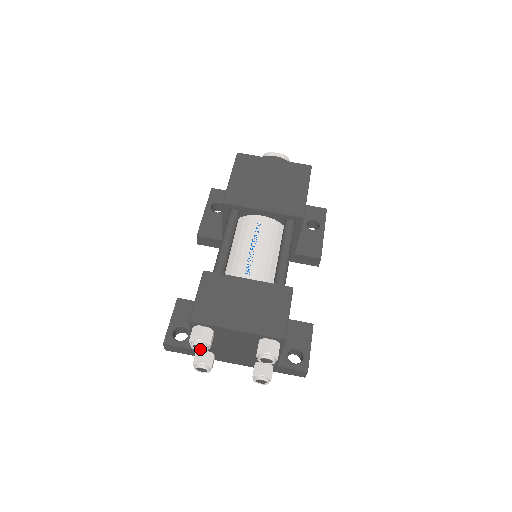
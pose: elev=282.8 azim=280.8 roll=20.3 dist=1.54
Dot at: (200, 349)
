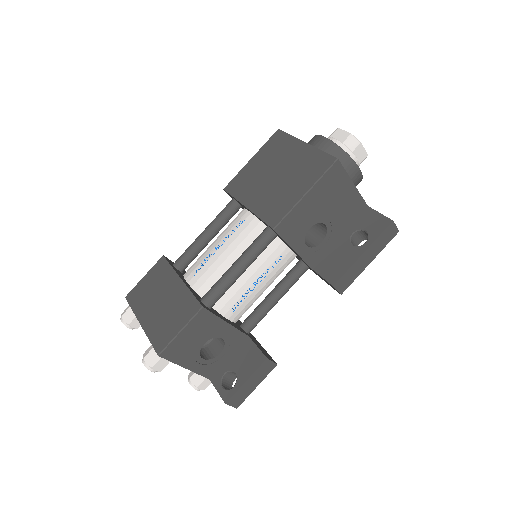
Dot at: occluded
